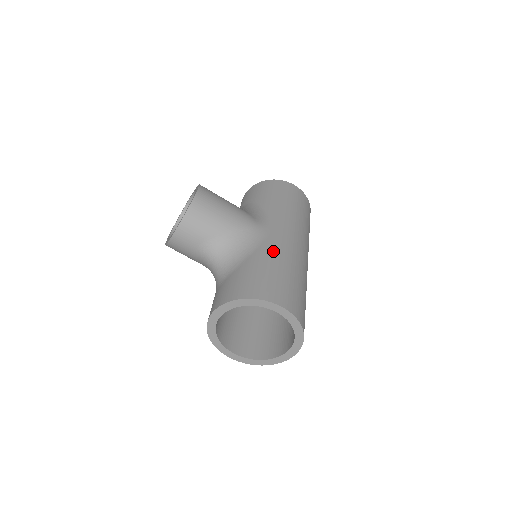
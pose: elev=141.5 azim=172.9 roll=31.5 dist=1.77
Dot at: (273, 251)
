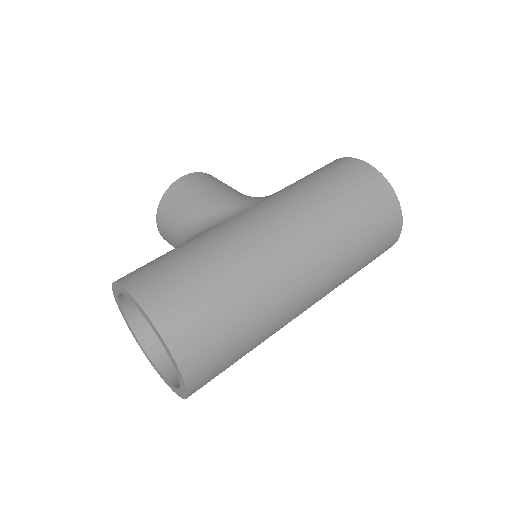
Dot at: (210, 233)
